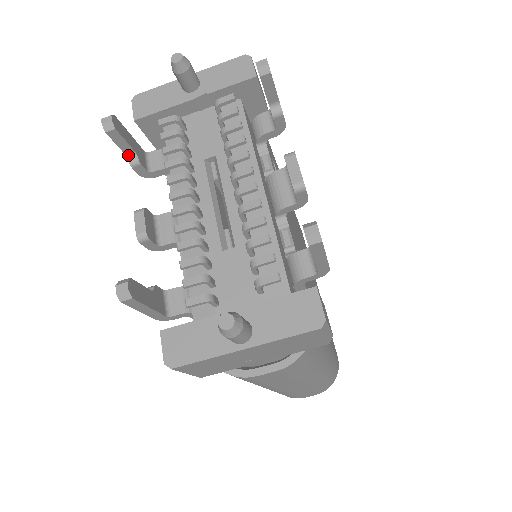
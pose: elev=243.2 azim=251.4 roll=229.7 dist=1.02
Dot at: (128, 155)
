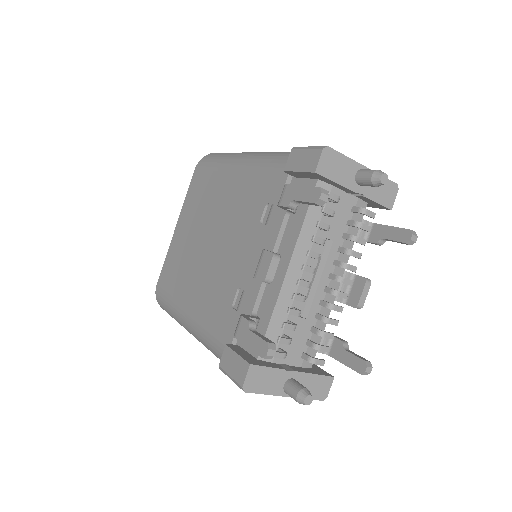
Dot at: (294, 201)
